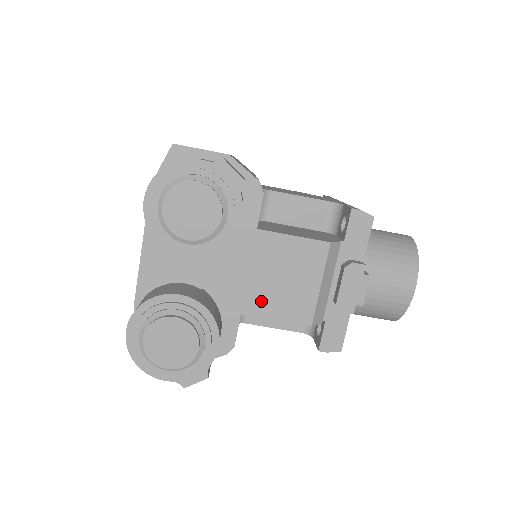
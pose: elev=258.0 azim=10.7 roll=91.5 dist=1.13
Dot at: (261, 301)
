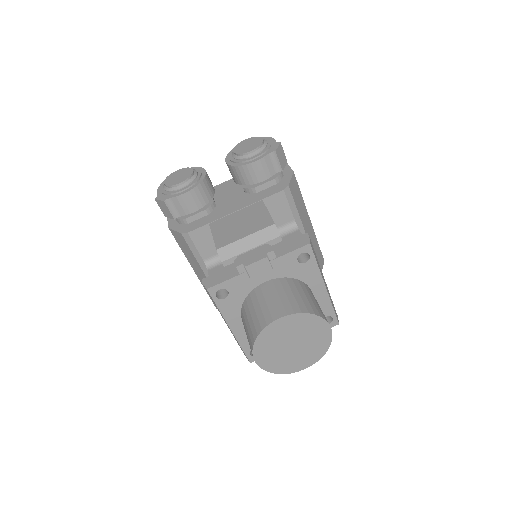
Dot at: (221, 225)
